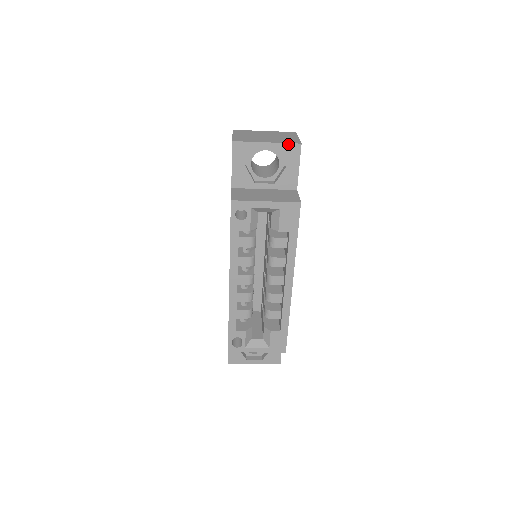
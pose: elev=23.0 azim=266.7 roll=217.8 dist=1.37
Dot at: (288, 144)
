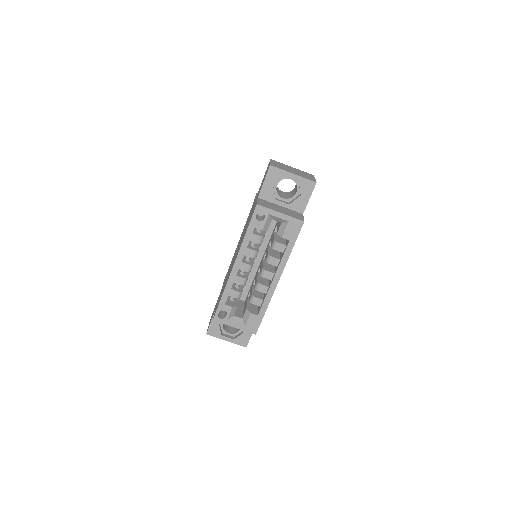
Dot at: (307, 180)
